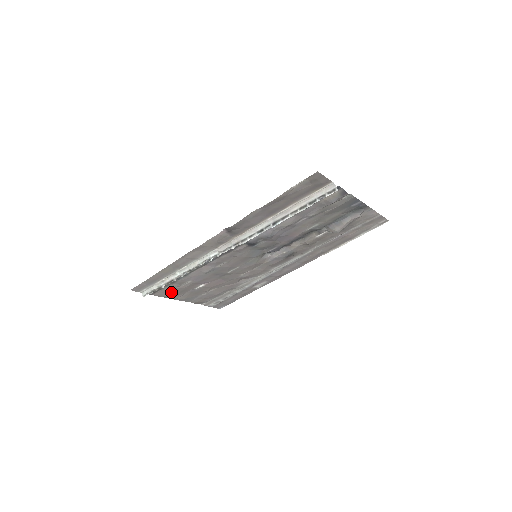
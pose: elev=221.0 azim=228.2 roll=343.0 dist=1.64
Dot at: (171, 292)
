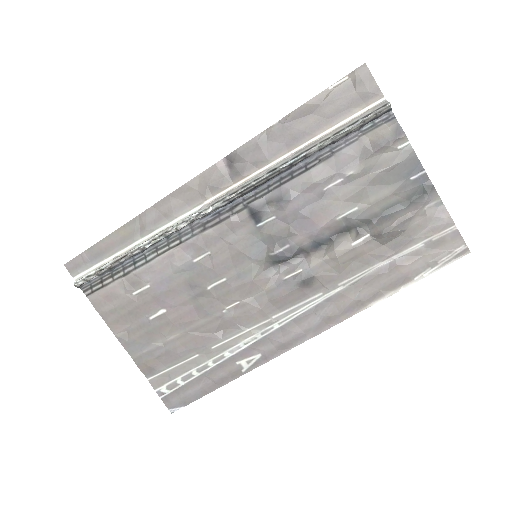
Dot at: (115, 304)
